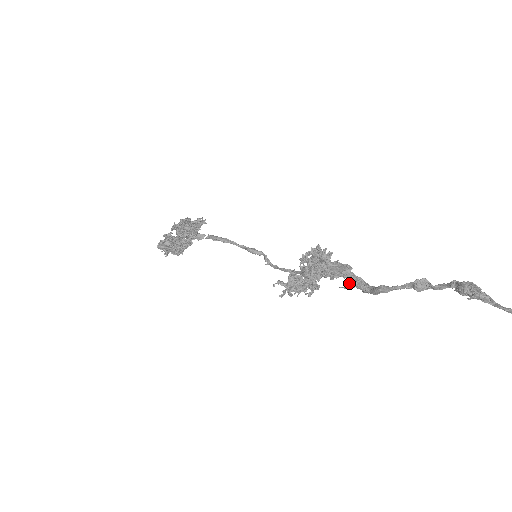
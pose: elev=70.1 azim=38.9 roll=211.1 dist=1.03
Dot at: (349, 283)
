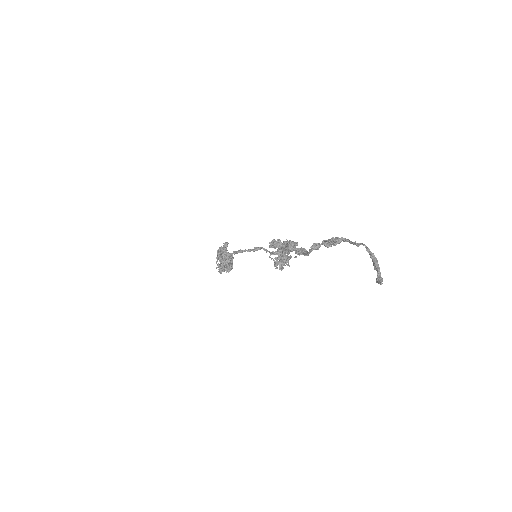
Dot at: occluded
